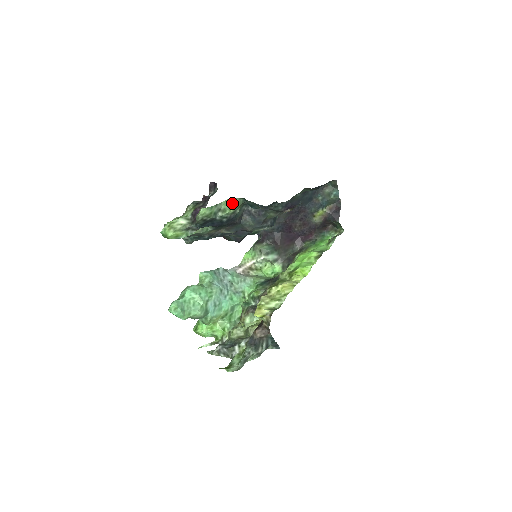
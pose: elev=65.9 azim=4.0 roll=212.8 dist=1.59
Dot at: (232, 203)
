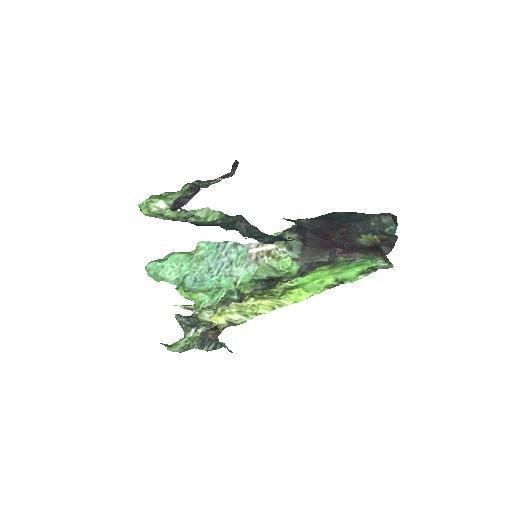
Dot at: (211, 213)
